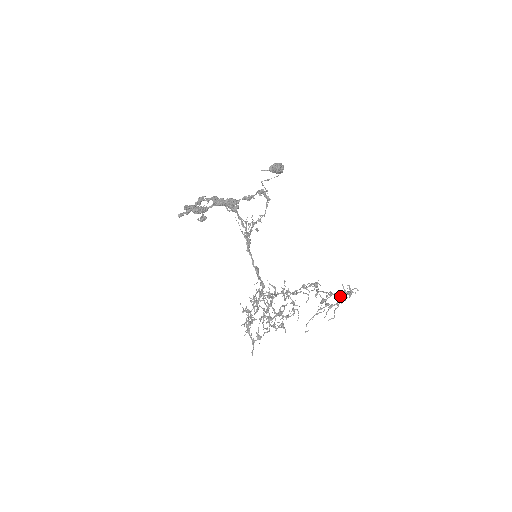
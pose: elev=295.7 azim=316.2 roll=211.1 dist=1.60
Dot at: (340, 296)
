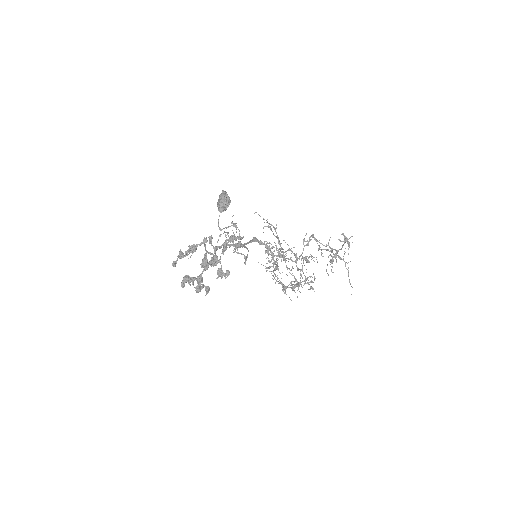
Dot at: occluded
